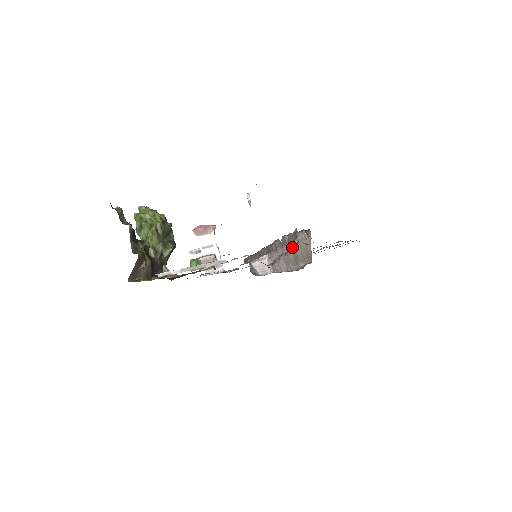
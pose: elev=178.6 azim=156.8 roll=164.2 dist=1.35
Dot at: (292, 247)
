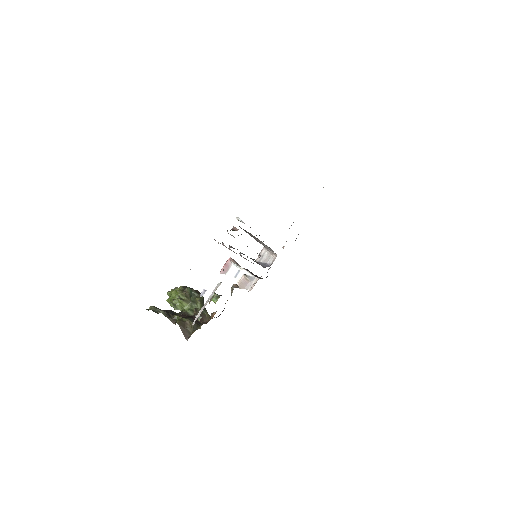
Dot at: occluded
